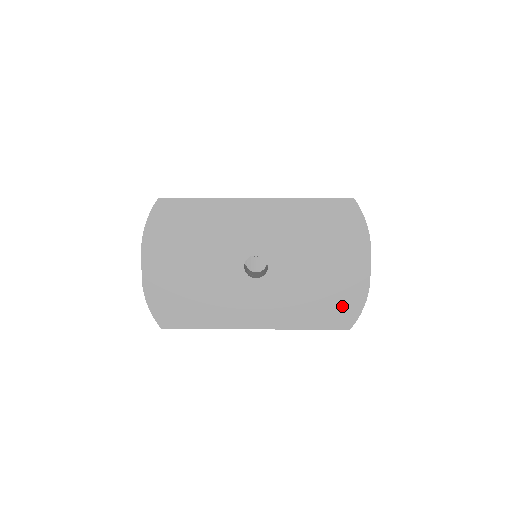
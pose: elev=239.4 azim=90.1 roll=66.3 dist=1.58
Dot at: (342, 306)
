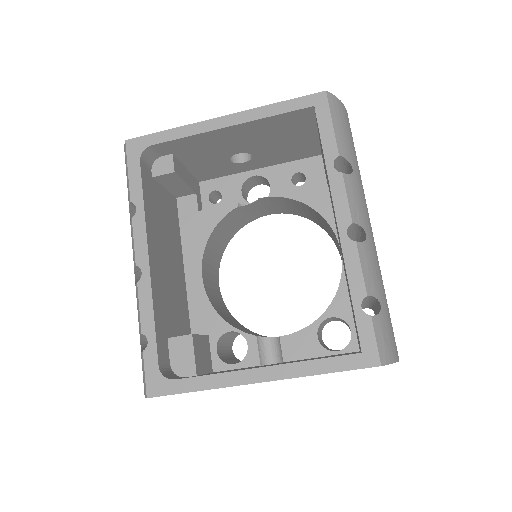
Dot at: occluded
